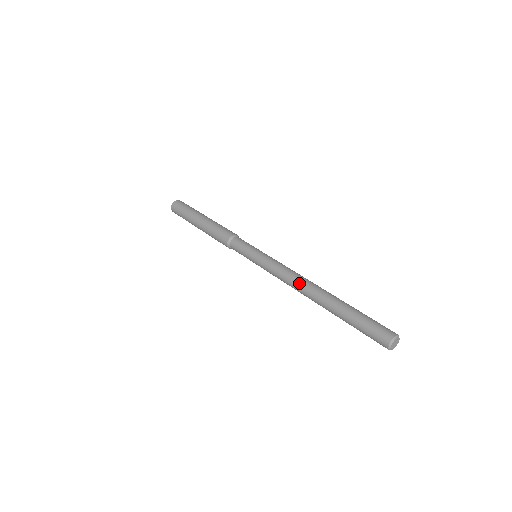
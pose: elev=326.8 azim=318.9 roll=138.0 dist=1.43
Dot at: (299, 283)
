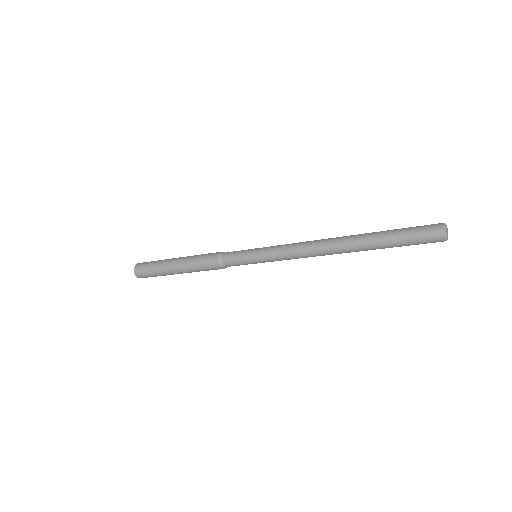
Dot at: (321, 239)
